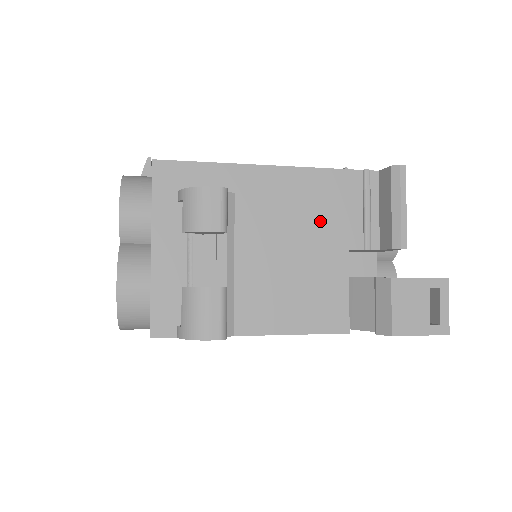
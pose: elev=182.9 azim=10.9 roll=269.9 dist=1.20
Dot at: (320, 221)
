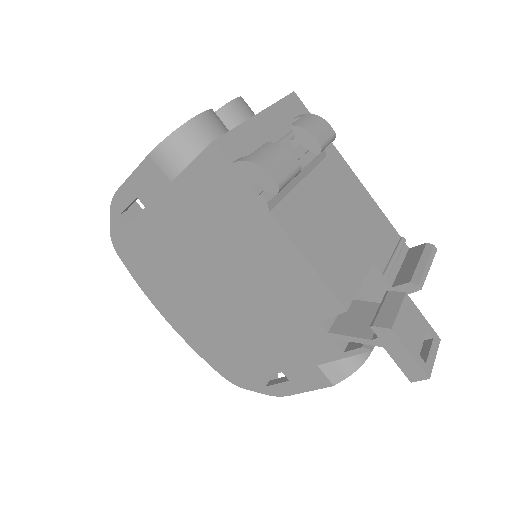
Dot at: (365, 228)
